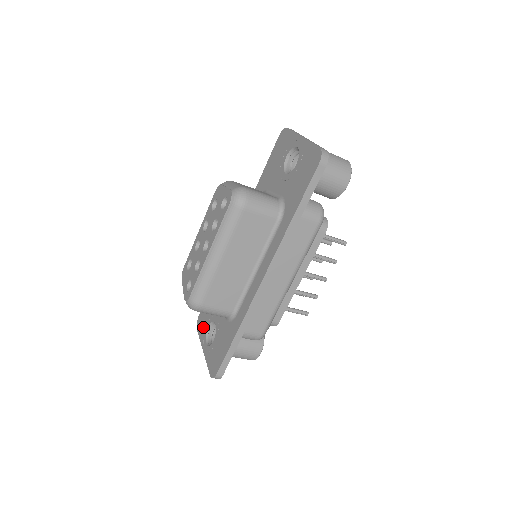
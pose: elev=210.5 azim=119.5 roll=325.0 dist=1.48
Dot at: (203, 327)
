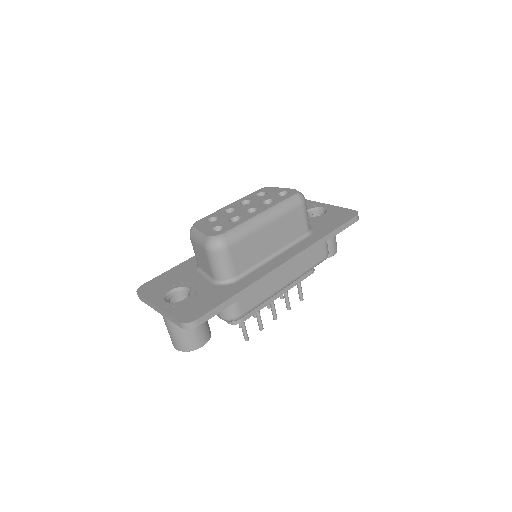
Dot at: (156, 291)
